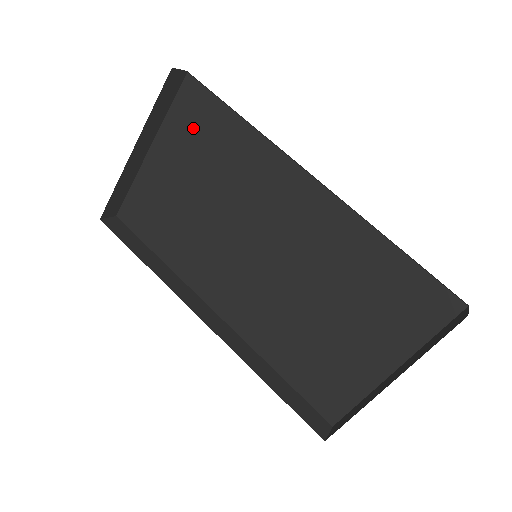
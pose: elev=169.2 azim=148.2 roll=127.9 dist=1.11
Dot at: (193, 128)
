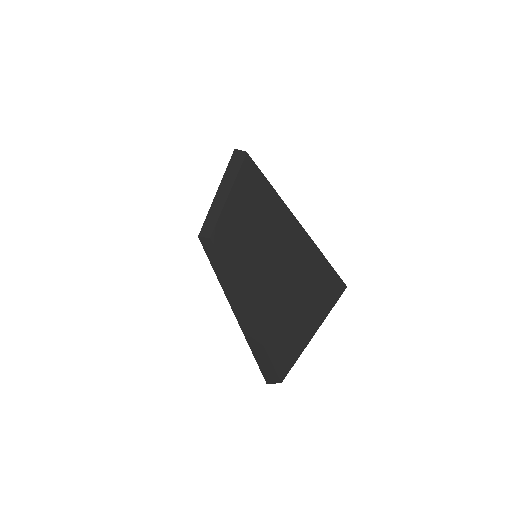
Dot at: (245, 183)
